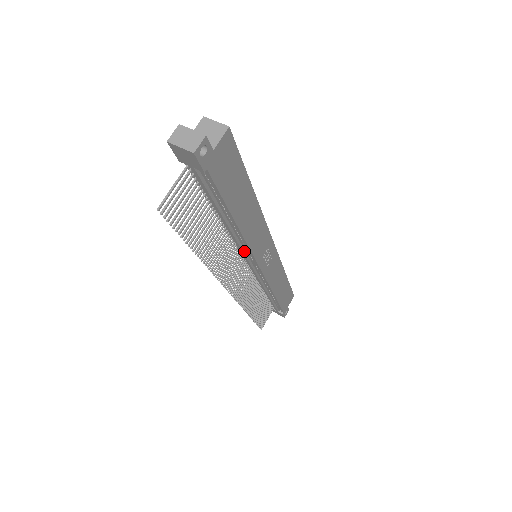
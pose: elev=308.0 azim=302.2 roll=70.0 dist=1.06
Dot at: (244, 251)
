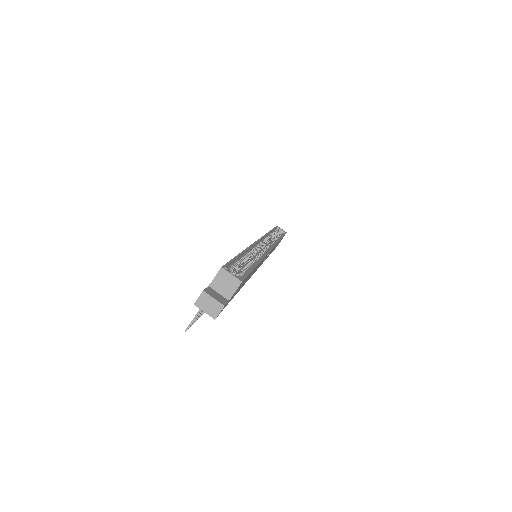
Dot at: occluded
